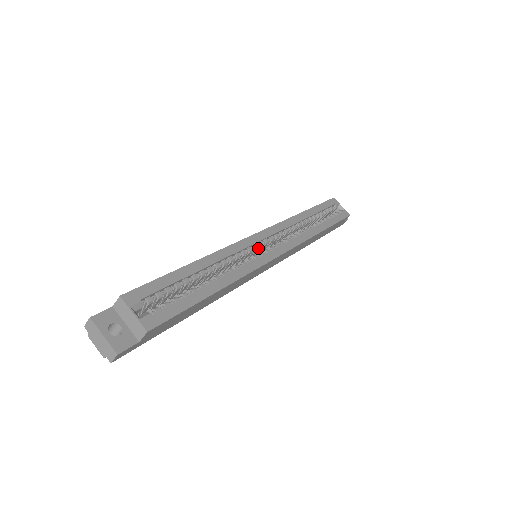
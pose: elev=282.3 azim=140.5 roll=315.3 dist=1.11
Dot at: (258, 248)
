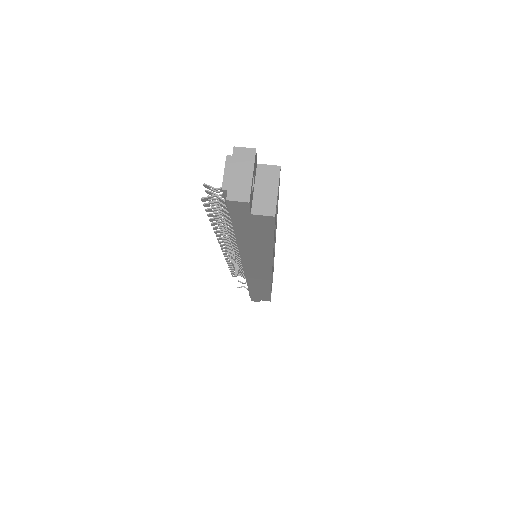
Dot at: occluded
